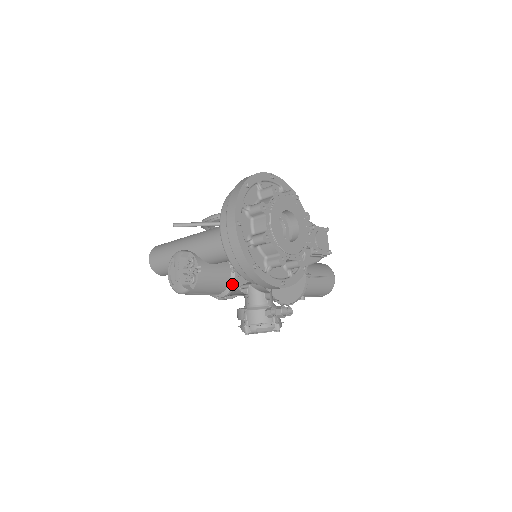
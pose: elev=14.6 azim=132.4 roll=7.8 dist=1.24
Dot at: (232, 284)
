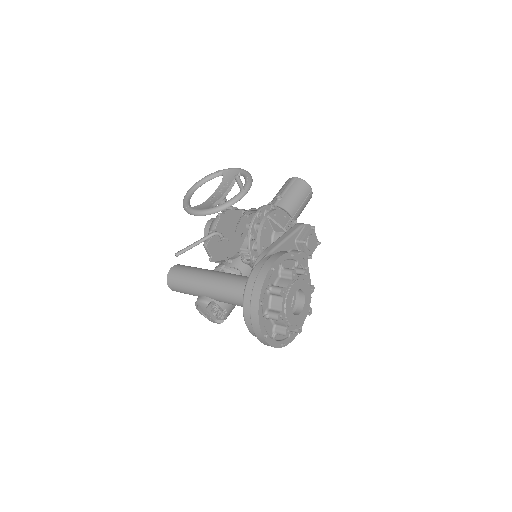
Dot at: occluded
